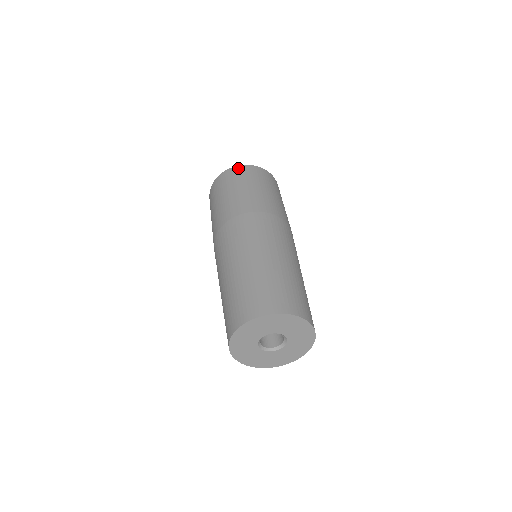
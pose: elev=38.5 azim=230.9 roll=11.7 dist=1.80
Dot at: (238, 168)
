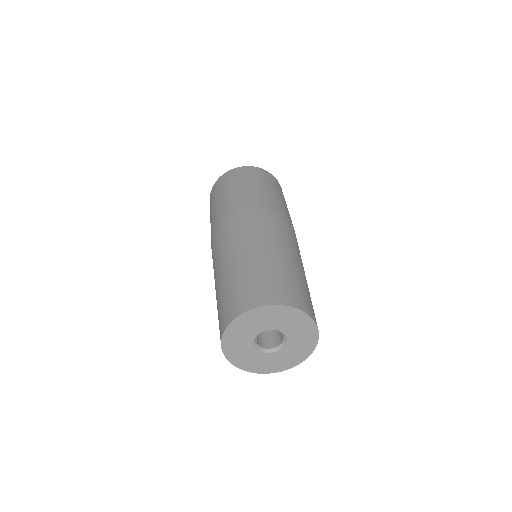
Dot at: (228, 173)
